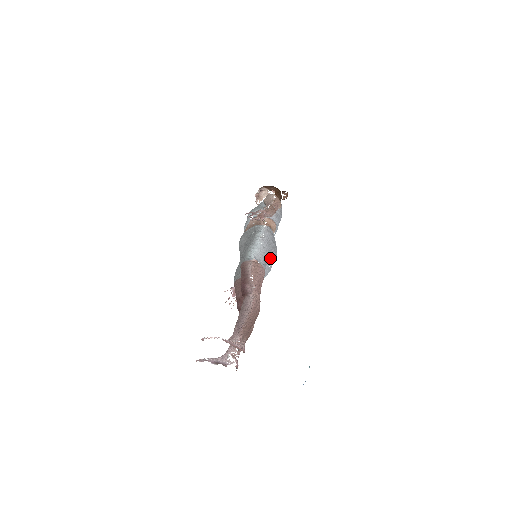
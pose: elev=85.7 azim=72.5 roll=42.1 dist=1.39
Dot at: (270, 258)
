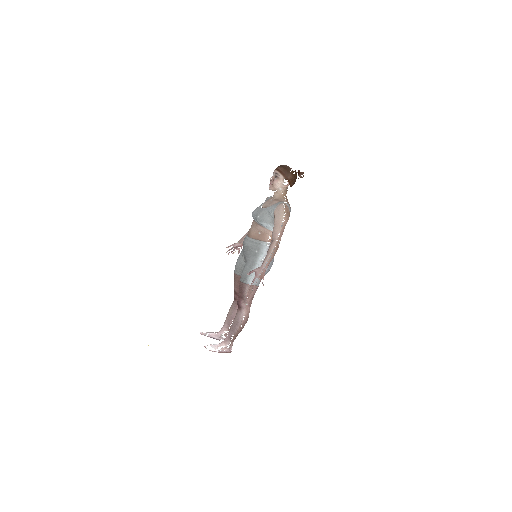
Dot at: (265, 274)
